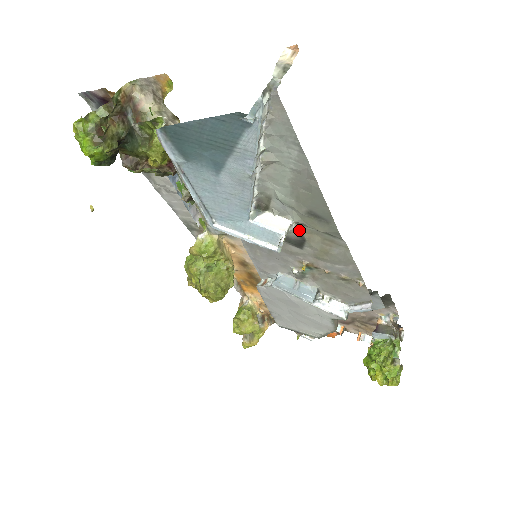
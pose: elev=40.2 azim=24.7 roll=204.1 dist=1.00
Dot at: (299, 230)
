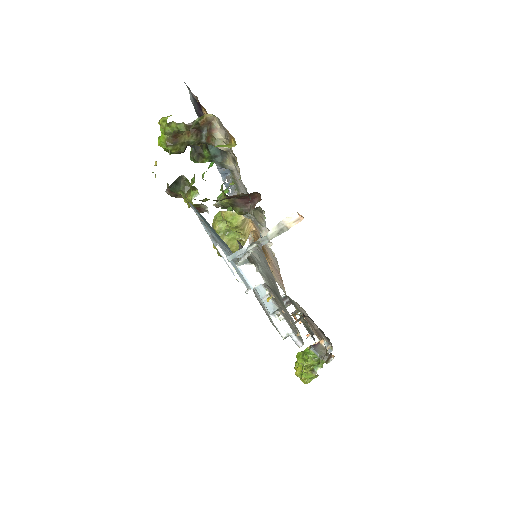
Dot at: occluded
